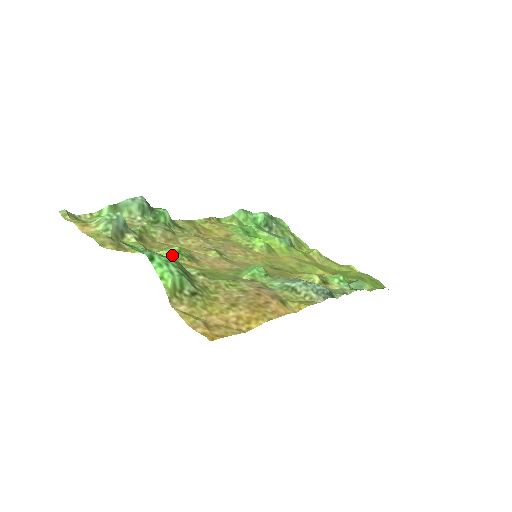
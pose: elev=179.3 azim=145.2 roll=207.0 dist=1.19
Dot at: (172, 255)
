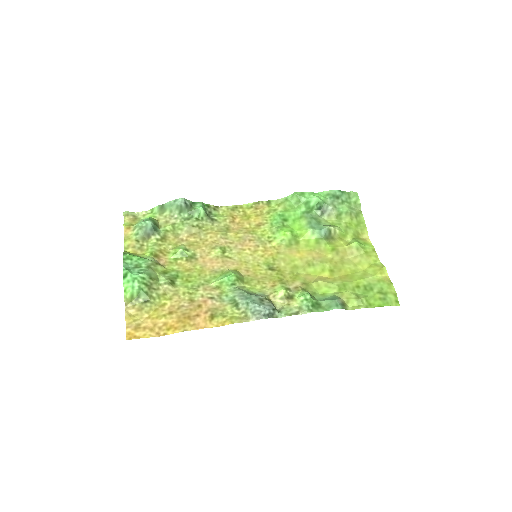
Dot at: (175, 255)
